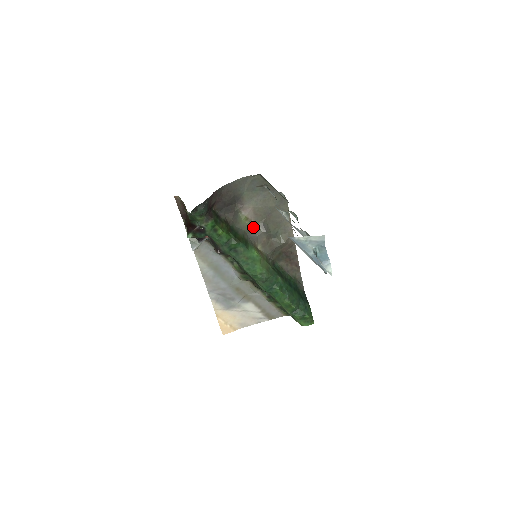
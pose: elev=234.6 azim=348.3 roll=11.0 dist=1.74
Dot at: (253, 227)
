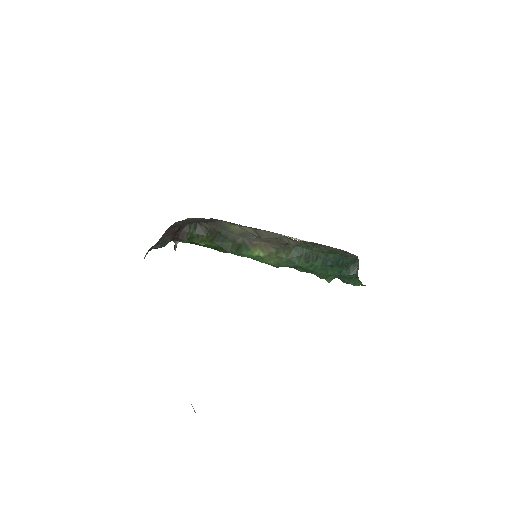
Dot at: (246, 231)
